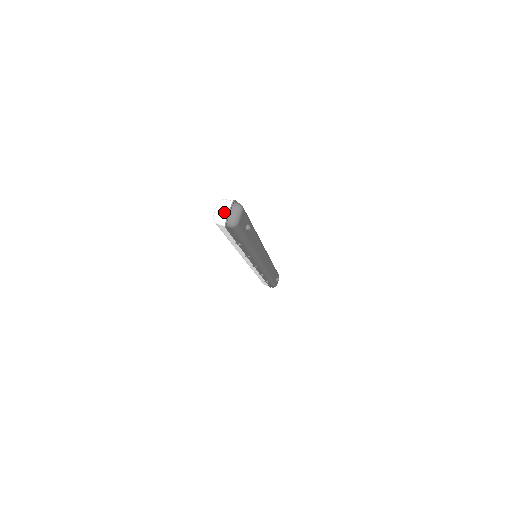
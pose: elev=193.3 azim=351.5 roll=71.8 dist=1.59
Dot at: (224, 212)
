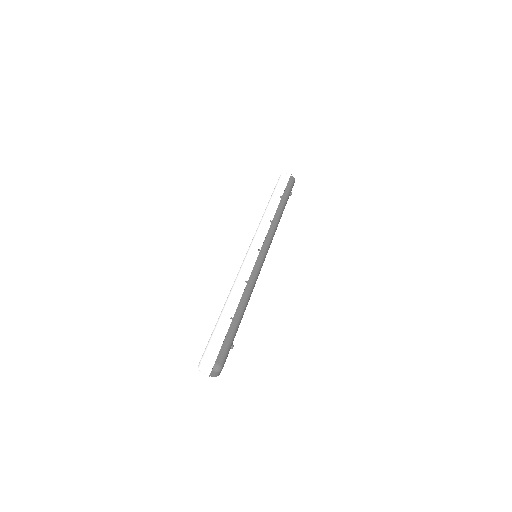
Dot at: (206, 372)
